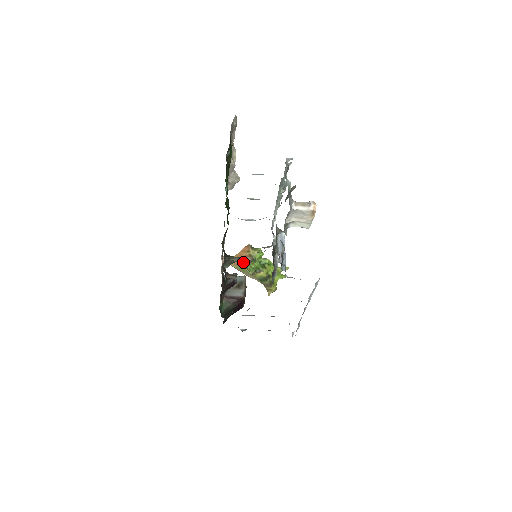
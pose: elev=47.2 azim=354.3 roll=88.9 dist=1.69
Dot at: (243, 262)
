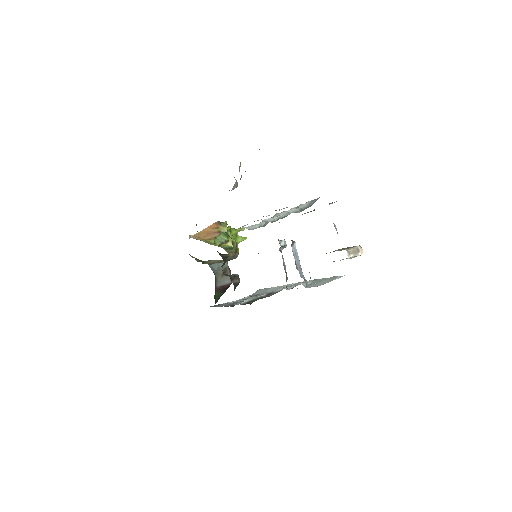
Dot at: (210, 237)
